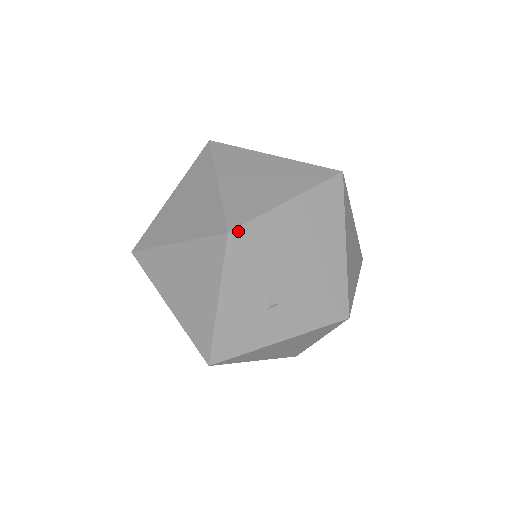
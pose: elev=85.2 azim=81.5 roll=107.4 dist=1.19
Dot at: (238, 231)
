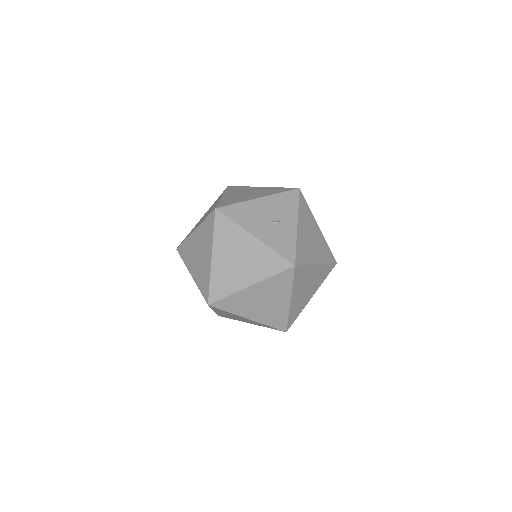
Dot at: (302, 194)
